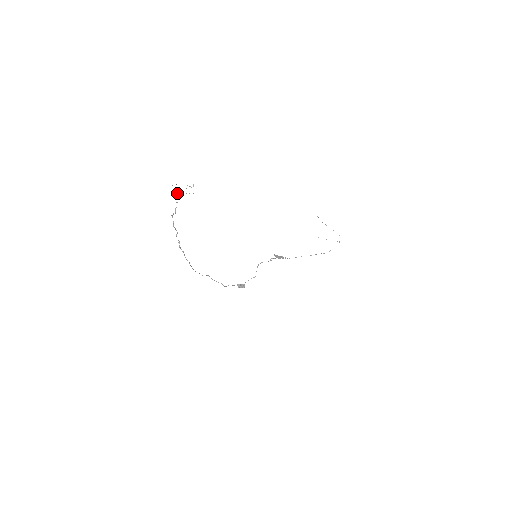
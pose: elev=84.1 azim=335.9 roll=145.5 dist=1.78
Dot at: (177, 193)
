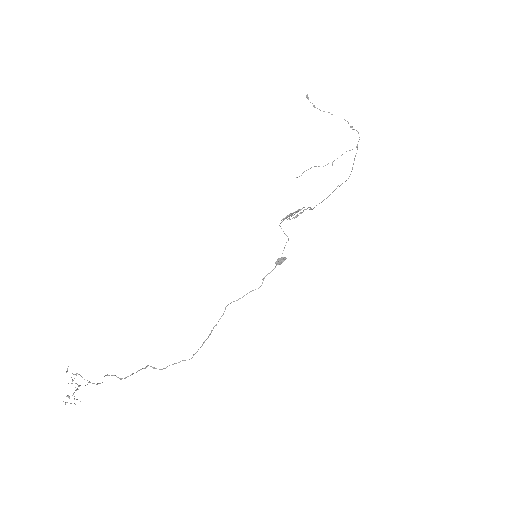
Dot at: occluded
